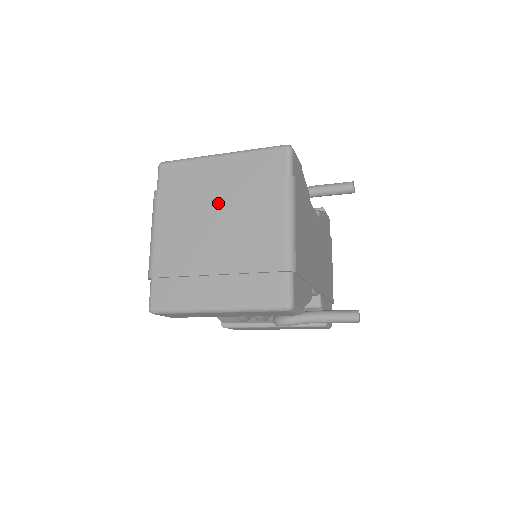
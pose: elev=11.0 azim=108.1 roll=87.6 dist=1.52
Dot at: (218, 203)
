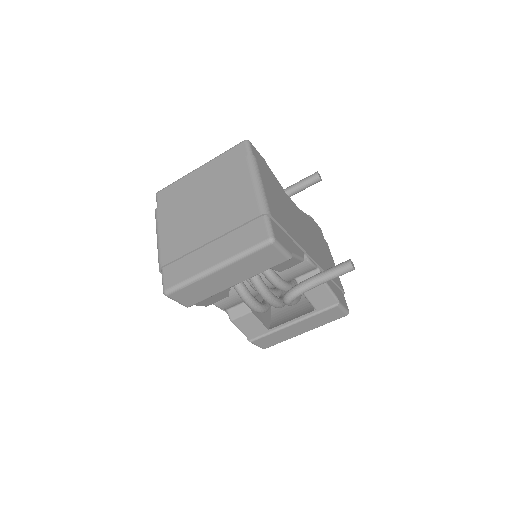
Dot at: (202, 195)
